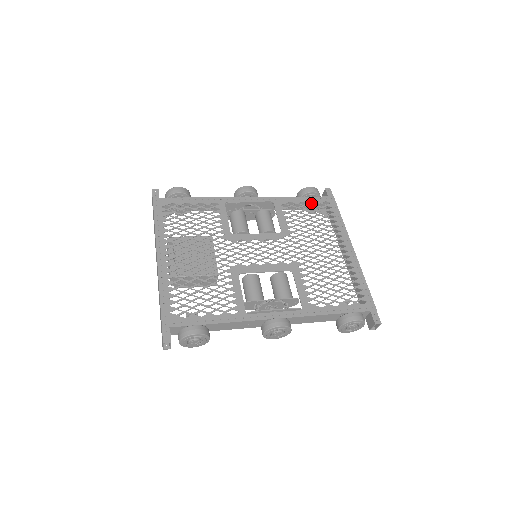
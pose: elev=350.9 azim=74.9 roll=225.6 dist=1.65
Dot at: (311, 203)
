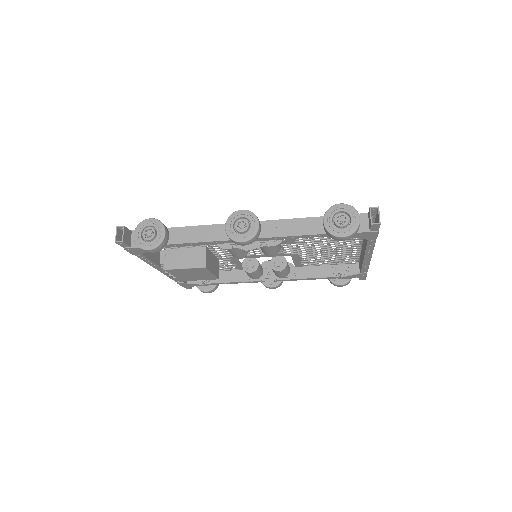
Dot at: occluded
